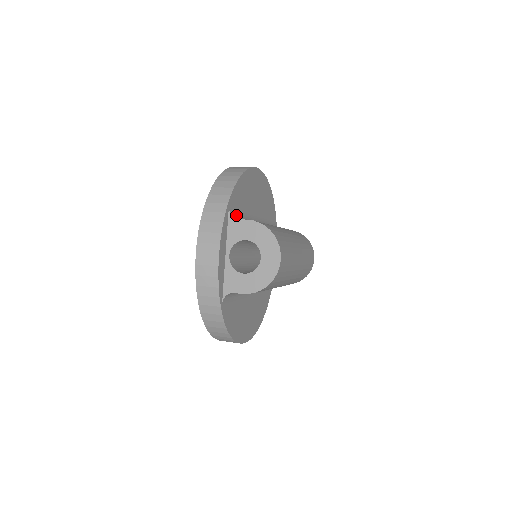
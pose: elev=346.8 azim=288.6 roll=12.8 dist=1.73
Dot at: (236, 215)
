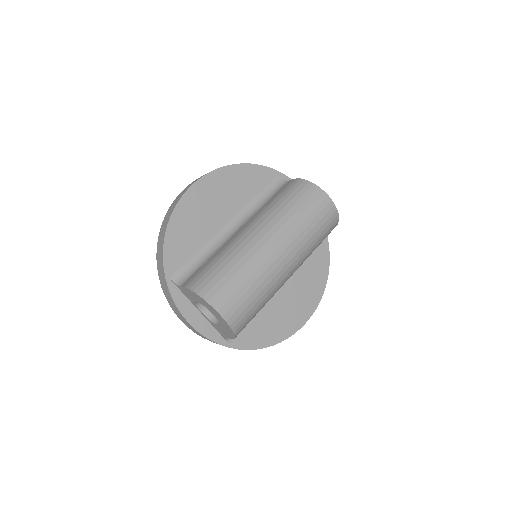
Dot at: (185, 272)
